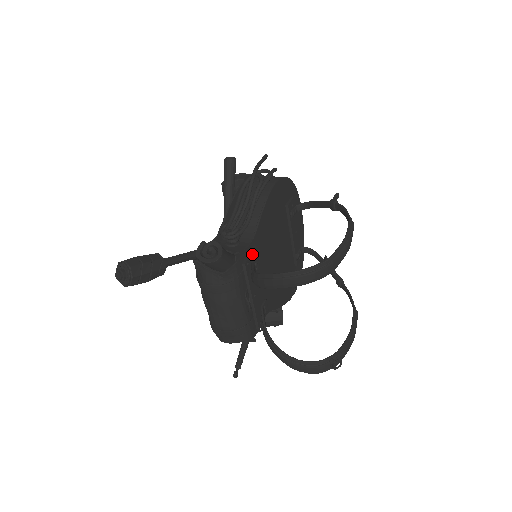
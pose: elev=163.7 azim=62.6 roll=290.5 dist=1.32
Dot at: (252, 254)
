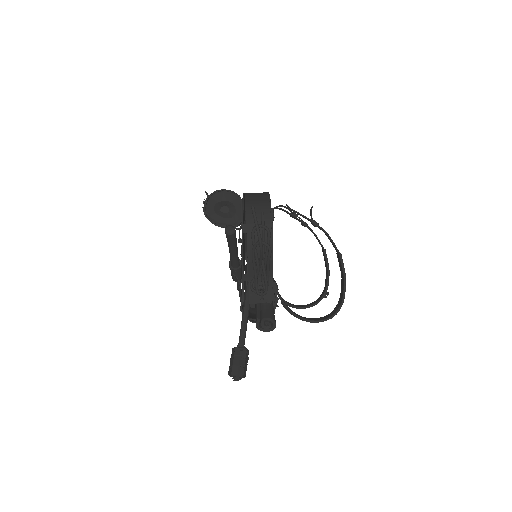
Dot at: (276, 290)
